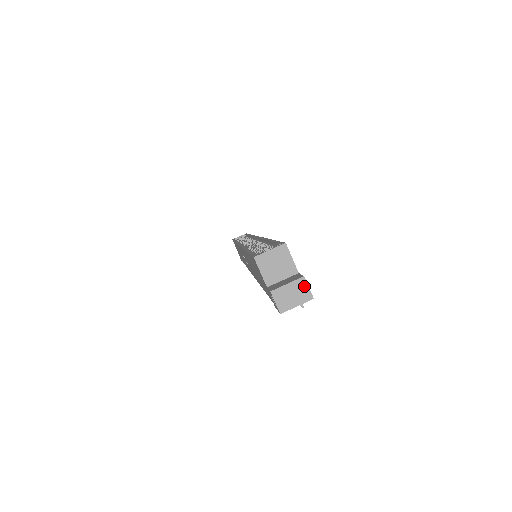
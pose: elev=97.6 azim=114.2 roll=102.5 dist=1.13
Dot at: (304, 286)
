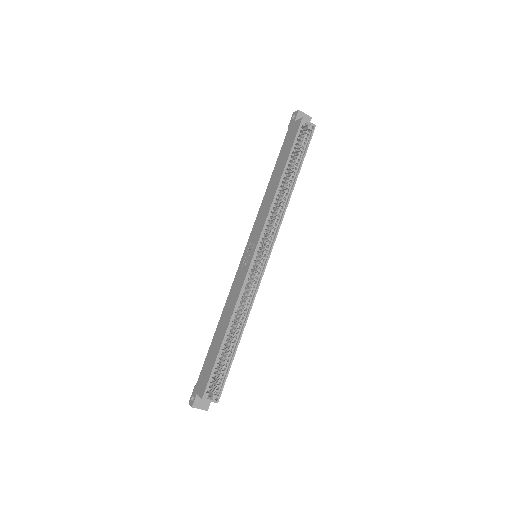
Dot at: (205, 409)
